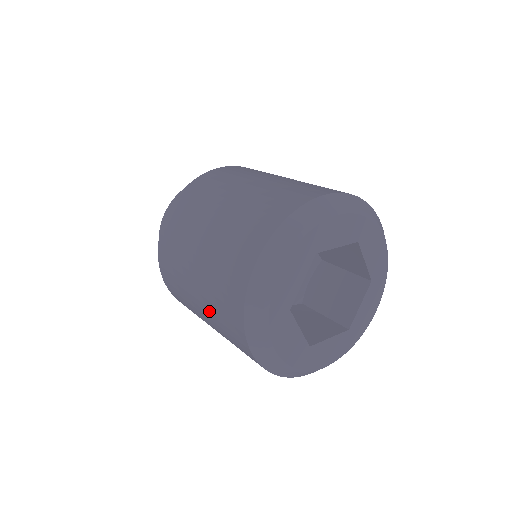
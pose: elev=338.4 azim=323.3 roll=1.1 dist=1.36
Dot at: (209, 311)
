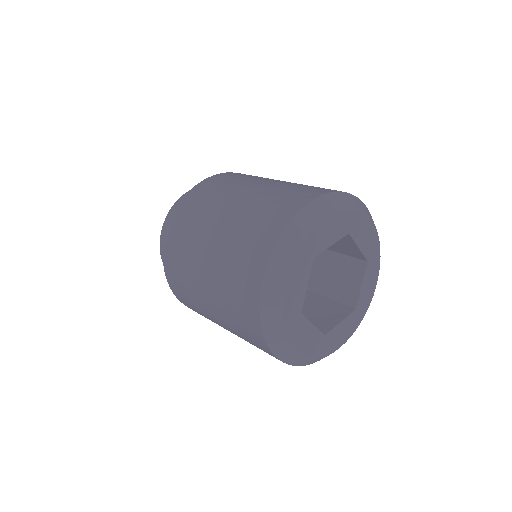
Dot at: (228, 238)
